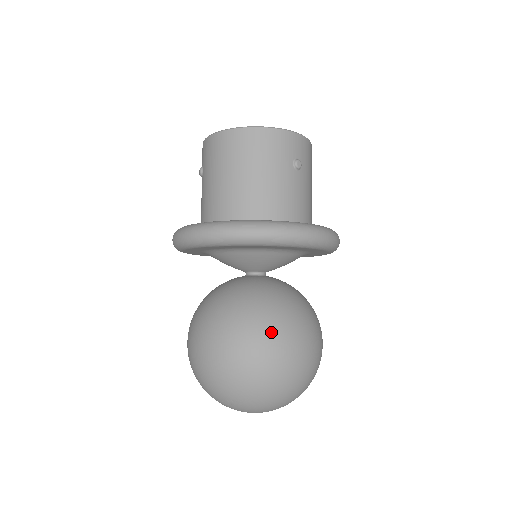
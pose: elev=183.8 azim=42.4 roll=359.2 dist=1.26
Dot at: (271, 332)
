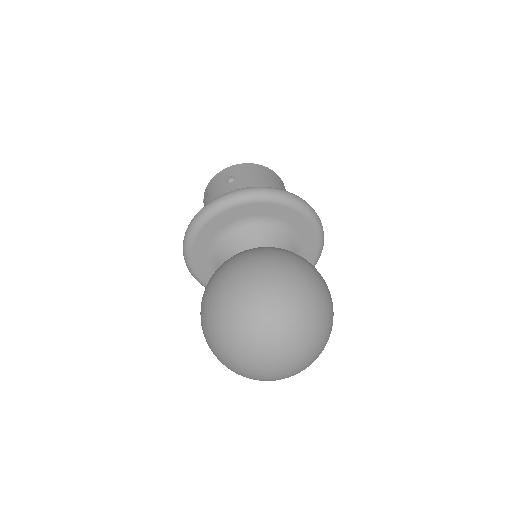
Dot at: occluded
